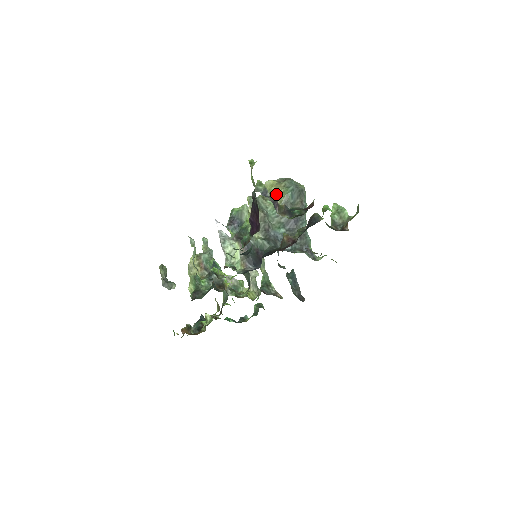
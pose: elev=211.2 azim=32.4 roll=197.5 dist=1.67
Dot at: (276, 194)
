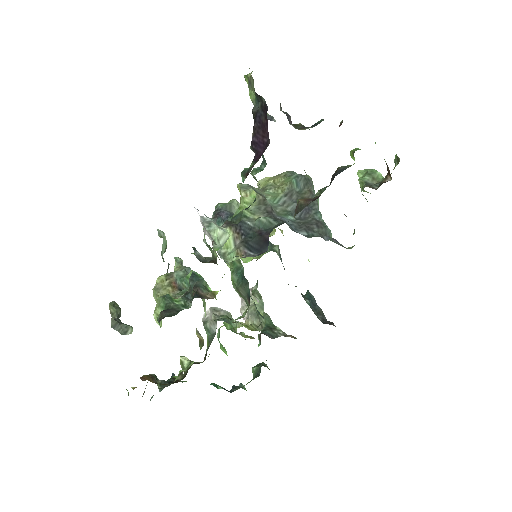
Dot at: (275, 185)
